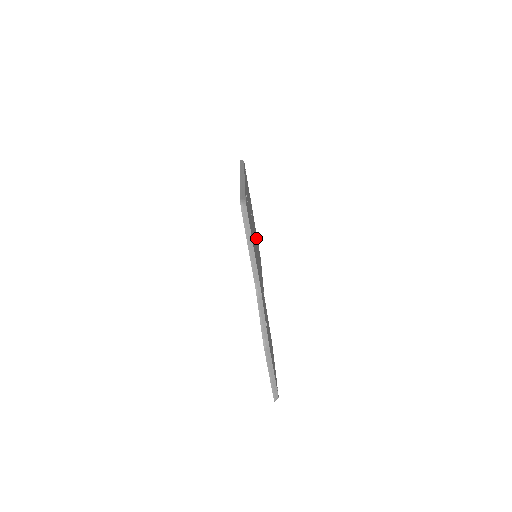
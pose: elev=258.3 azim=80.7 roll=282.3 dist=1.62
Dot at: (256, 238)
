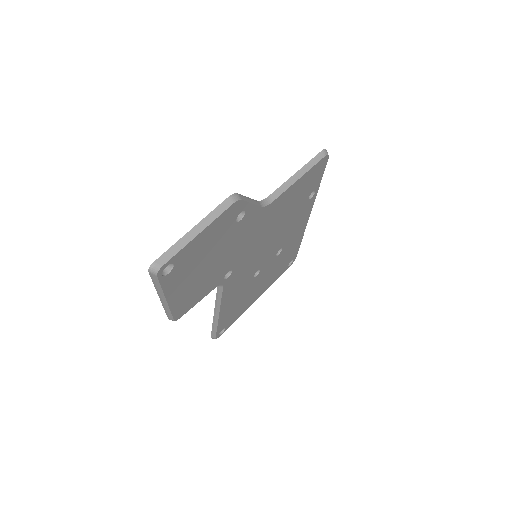
Dot at: (247, 296)
